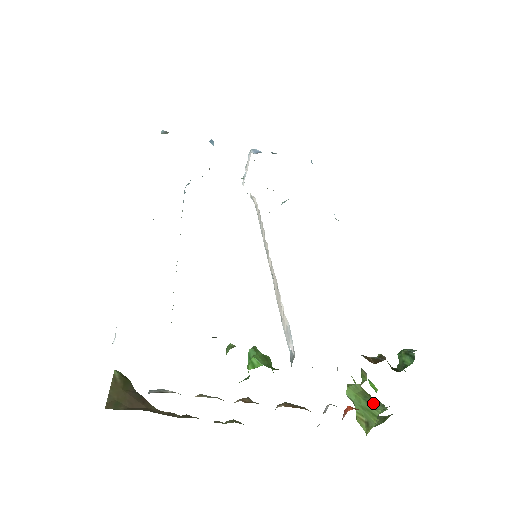
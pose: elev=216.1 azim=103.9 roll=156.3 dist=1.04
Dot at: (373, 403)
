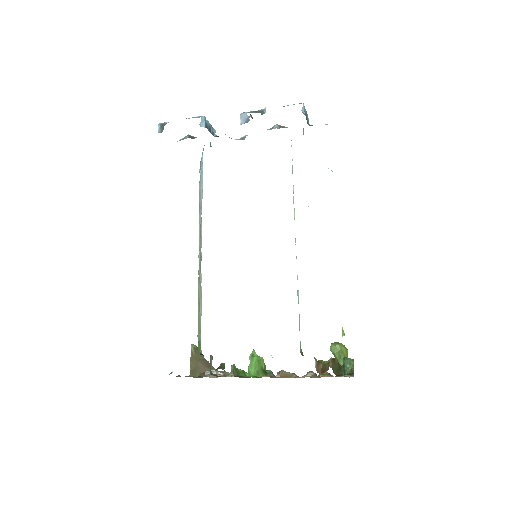
Dot at: occluded
